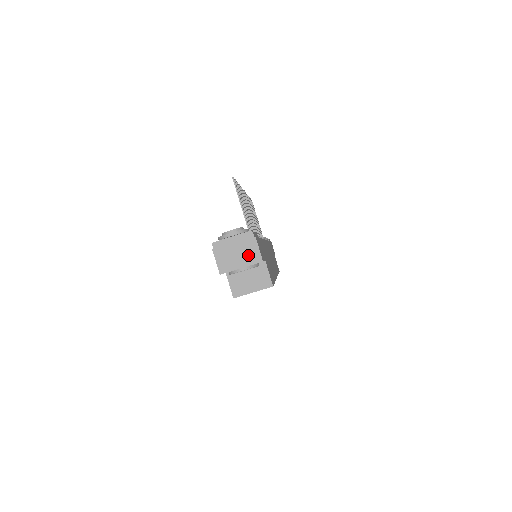
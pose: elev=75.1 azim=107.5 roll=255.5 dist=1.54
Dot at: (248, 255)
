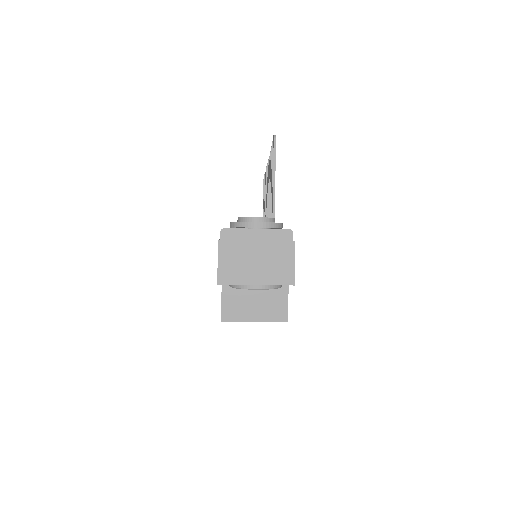
Dot at: (274, 267)
